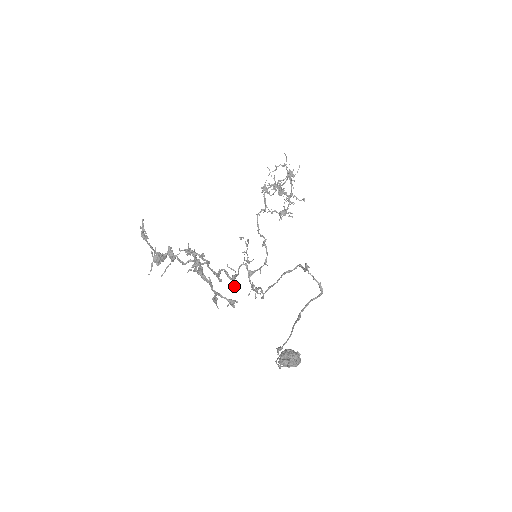
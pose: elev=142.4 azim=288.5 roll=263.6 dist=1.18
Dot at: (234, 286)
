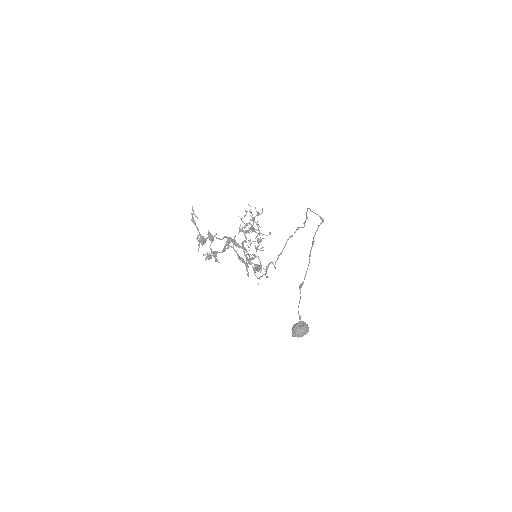
Dot at: occluded
